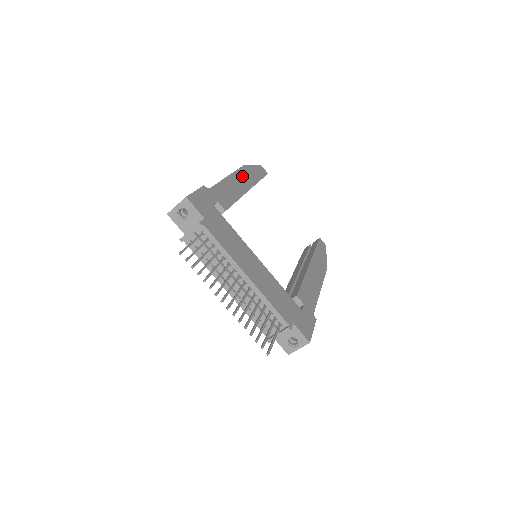
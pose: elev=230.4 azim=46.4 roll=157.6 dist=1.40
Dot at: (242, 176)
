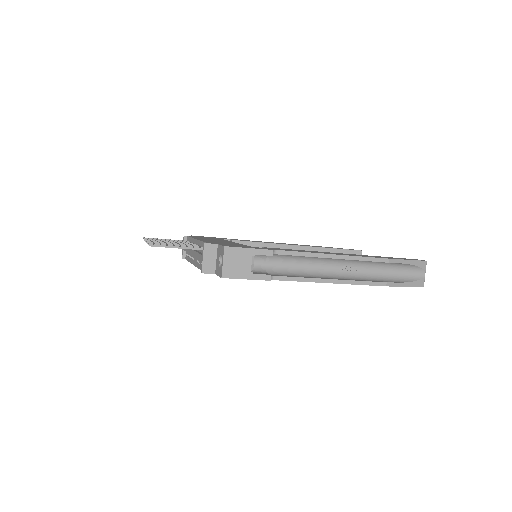
Dot at: occluded
